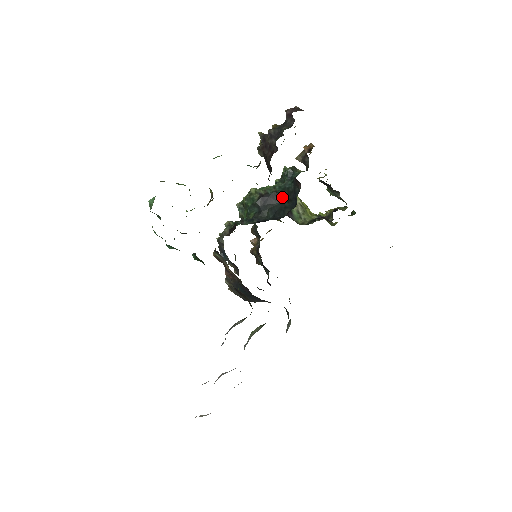
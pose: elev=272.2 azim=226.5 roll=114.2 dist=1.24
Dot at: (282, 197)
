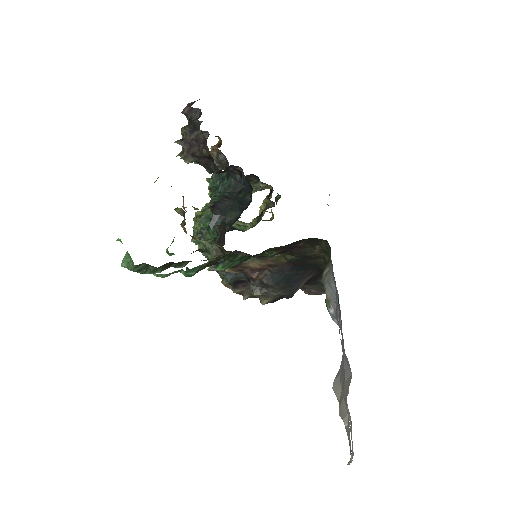
Dot at: (230, 195)
